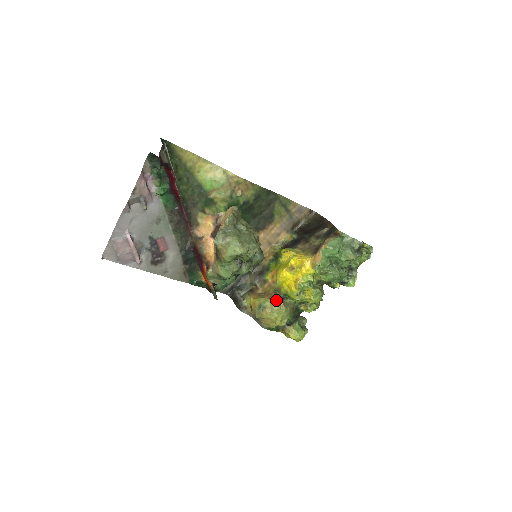
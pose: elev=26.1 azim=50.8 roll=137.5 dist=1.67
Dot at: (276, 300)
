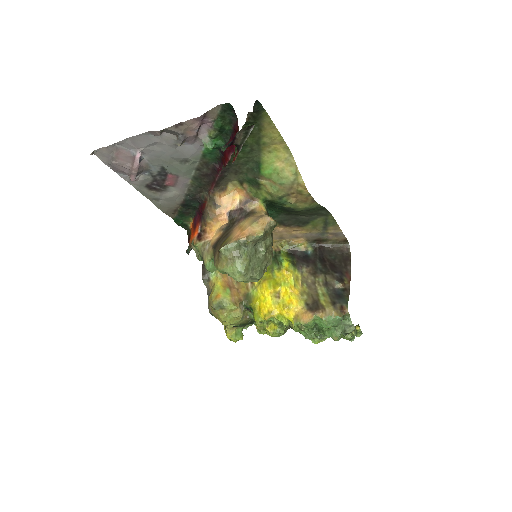
Dot at: (239, 309)
